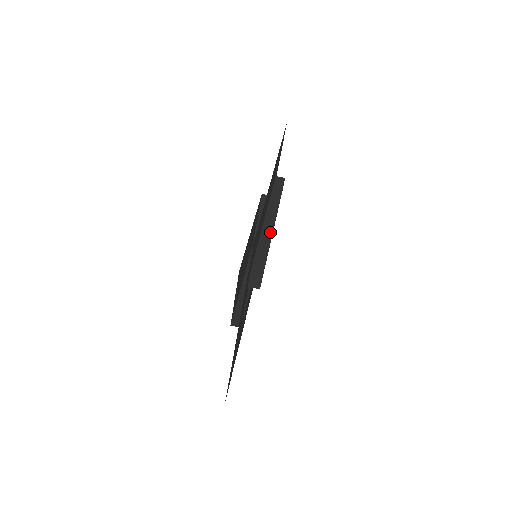
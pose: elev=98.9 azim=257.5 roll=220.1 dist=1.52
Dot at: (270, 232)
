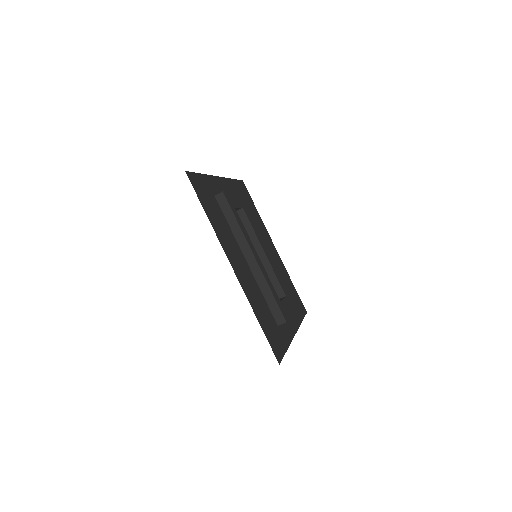
Dot at: (261, 275)
